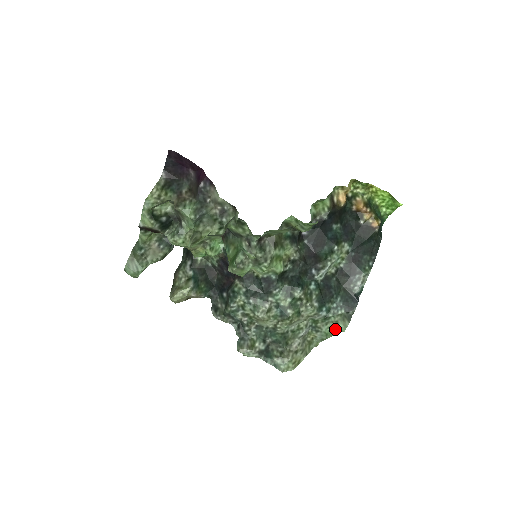
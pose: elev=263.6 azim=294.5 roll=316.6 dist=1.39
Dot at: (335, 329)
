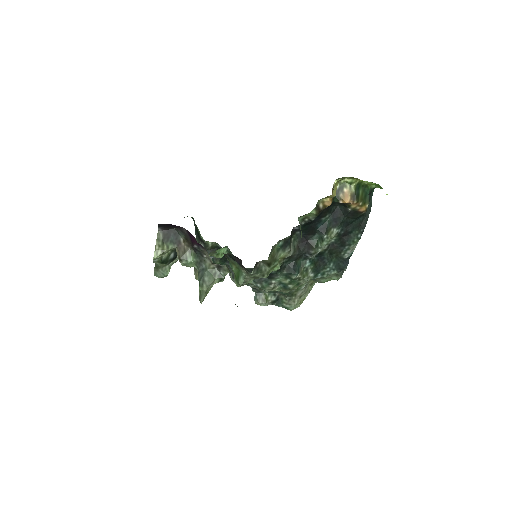
Dot at: (330, 279)
